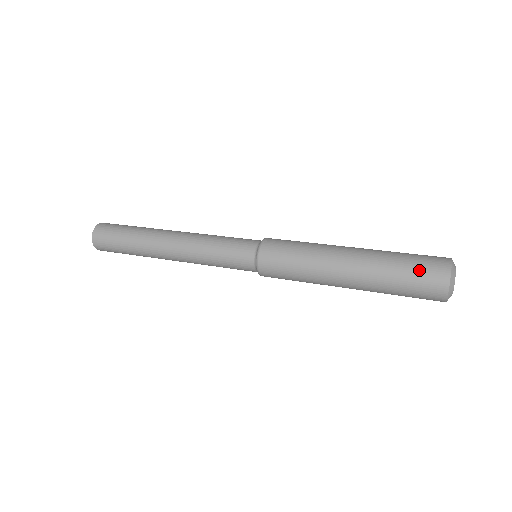
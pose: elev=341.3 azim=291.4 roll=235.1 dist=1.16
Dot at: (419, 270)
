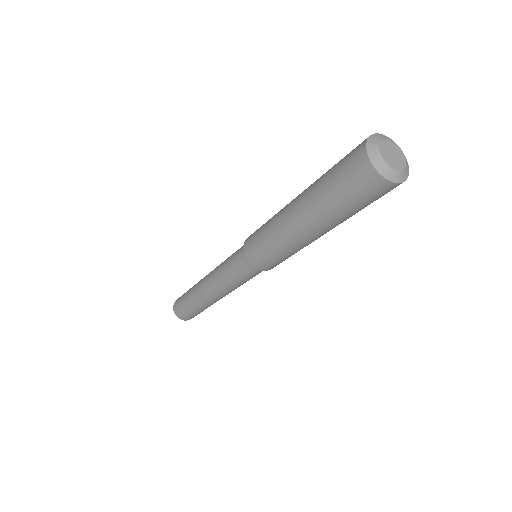
Dot at: occluded
